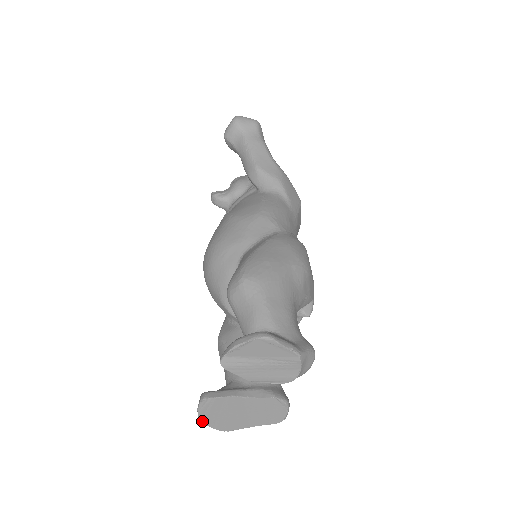
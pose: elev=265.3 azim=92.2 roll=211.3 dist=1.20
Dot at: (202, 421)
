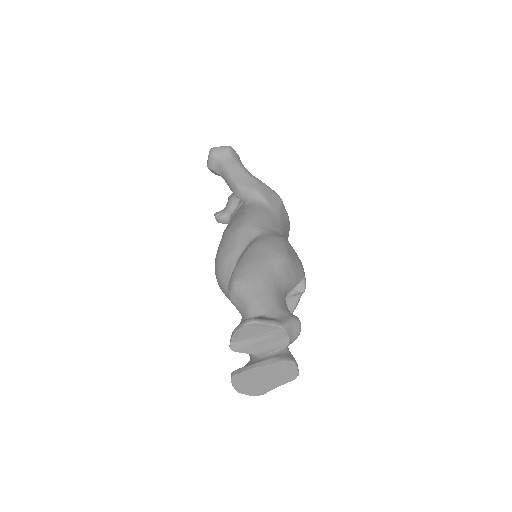
Dot at: (240, 392)
